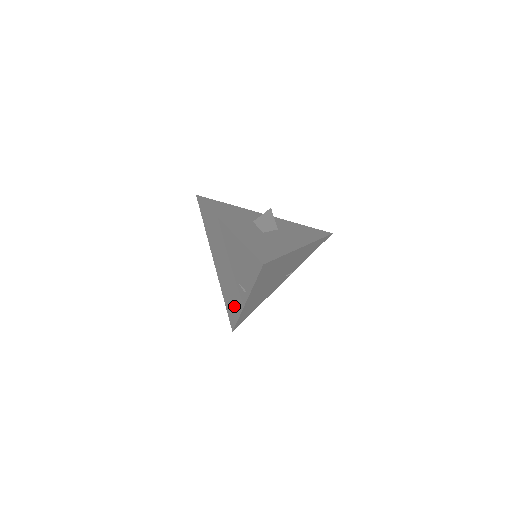
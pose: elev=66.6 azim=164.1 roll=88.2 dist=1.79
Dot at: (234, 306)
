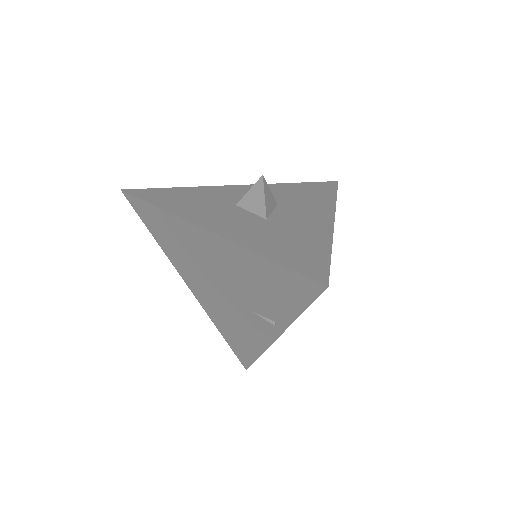
Dot at: (247, 341)
